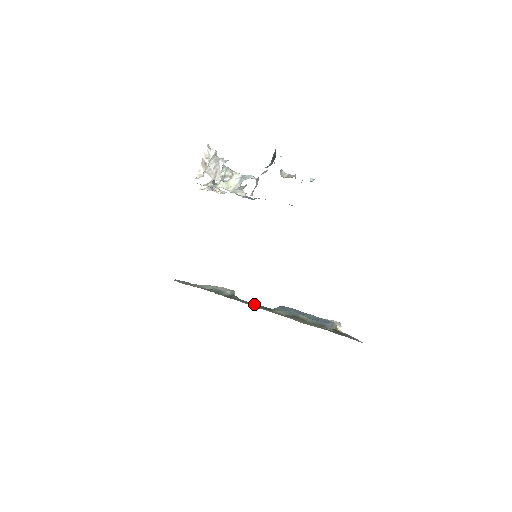
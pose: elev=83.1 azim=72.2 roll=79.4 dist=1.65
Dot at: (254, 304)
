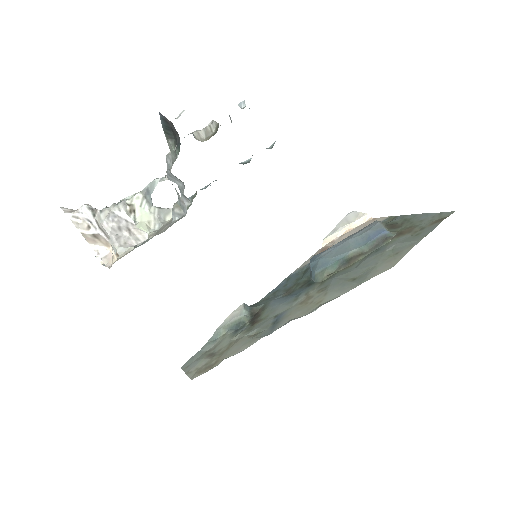
Dot at: (280, 293)
